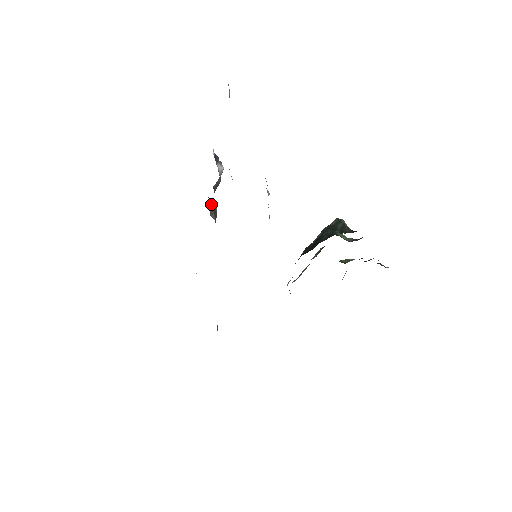
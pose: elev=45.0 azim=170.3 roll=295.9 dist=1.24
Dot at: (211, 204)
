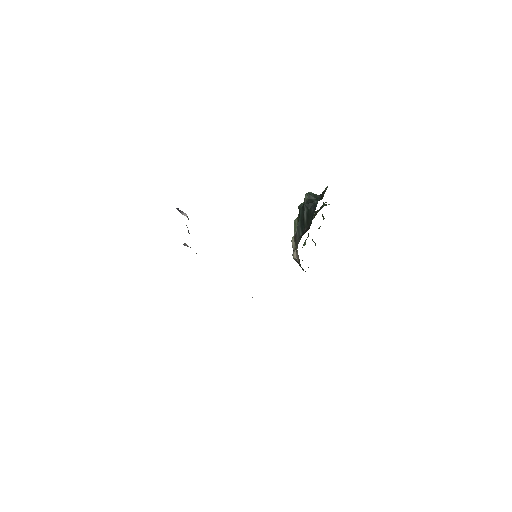
Dot at: occluded
